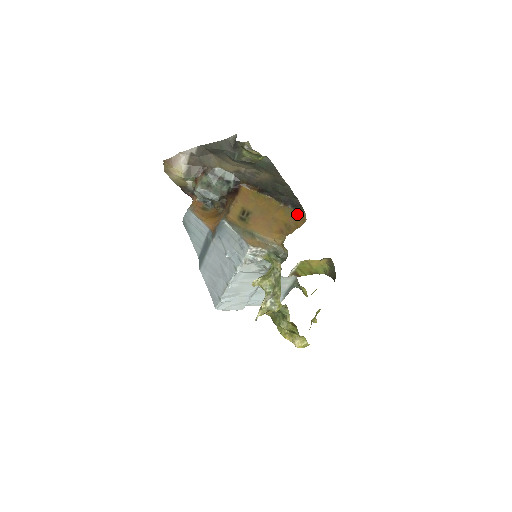
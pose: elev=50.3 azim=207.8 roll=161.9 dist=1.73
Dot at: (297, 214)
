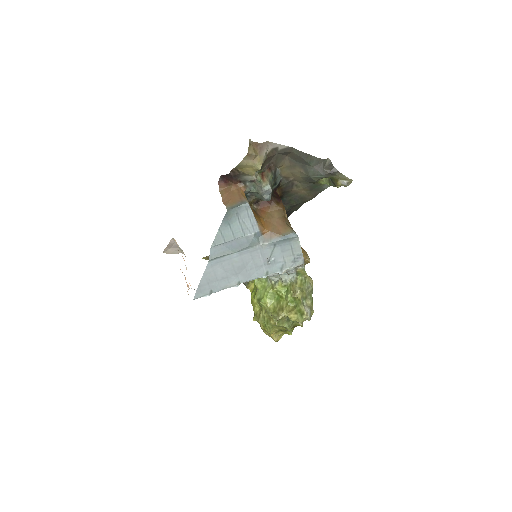
Dot at: occluded
